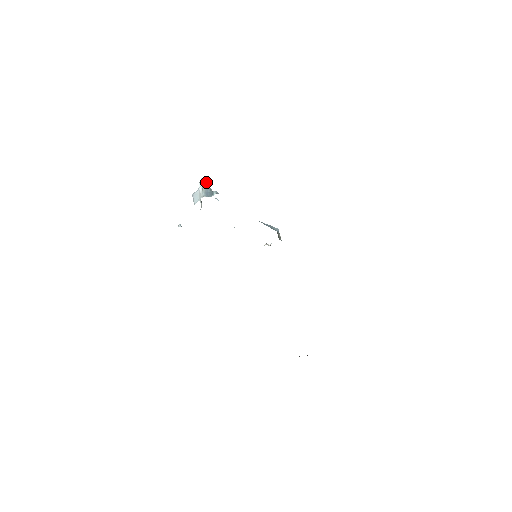
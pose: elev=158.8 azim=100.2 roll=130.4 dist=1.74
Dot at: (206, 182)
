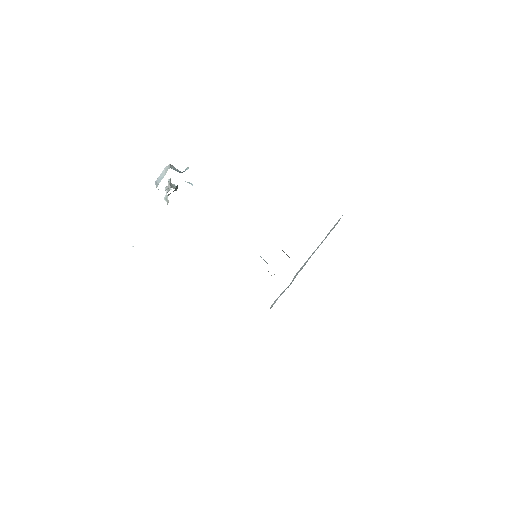
Dot at: (175, 186)
